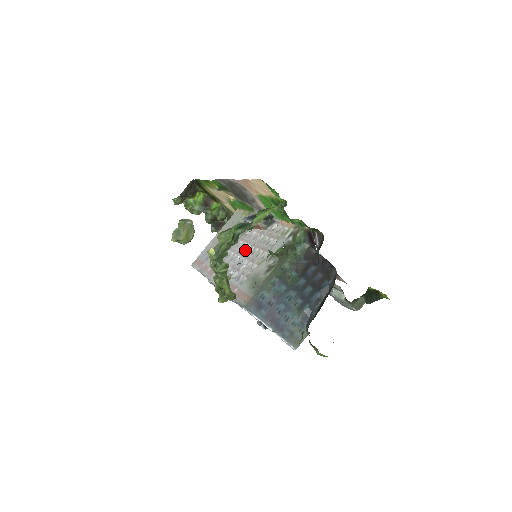
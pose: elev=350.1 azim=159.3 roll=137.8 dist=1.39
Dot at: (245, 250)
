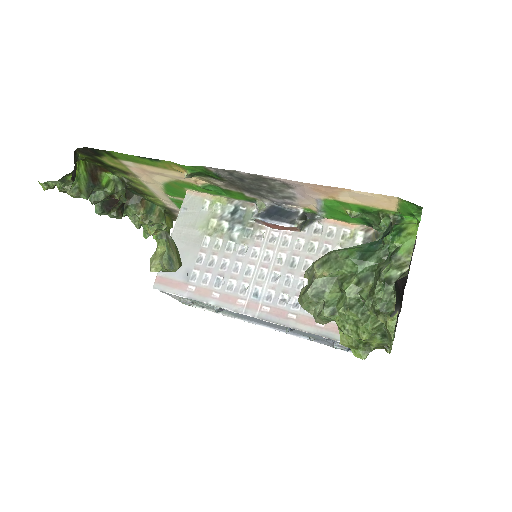
Dot at: (281, 262)
